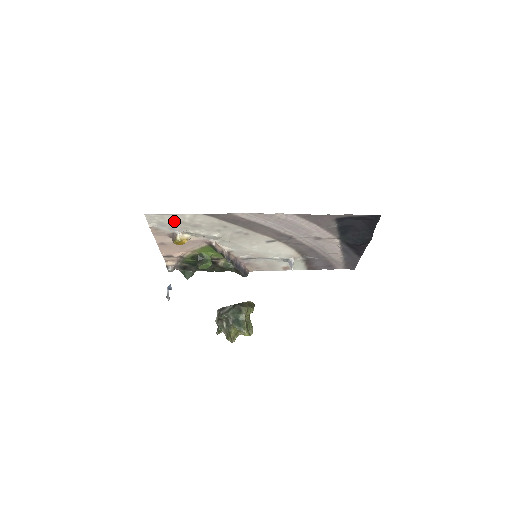
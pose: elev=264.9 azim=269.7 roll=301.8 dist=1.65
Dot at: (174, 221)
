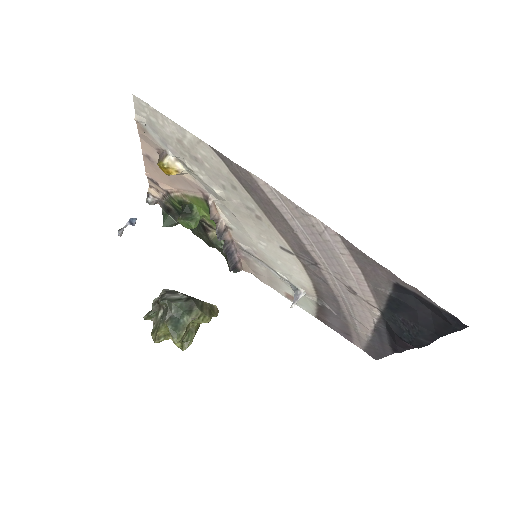
Dot at: (169, 132)
